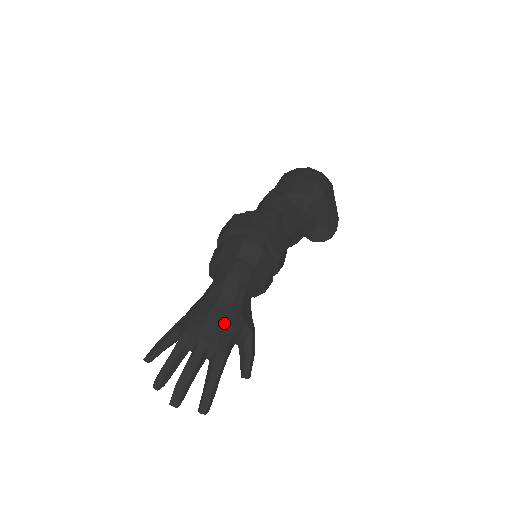
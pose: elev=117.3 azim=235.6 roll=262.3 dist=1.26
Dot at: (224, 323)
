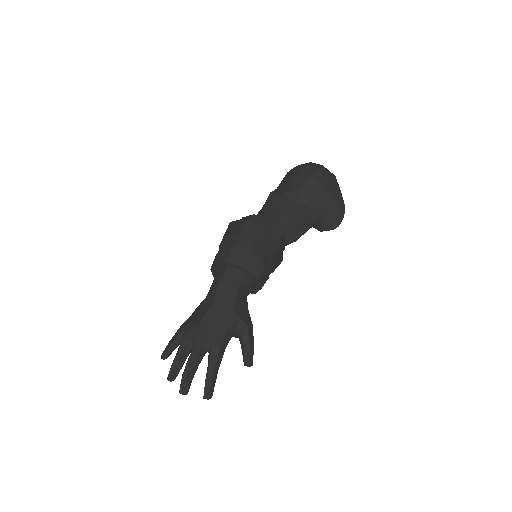
Dot at: (218, 321)
